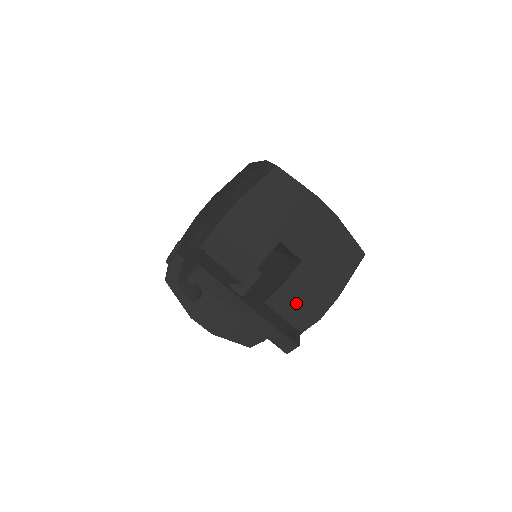
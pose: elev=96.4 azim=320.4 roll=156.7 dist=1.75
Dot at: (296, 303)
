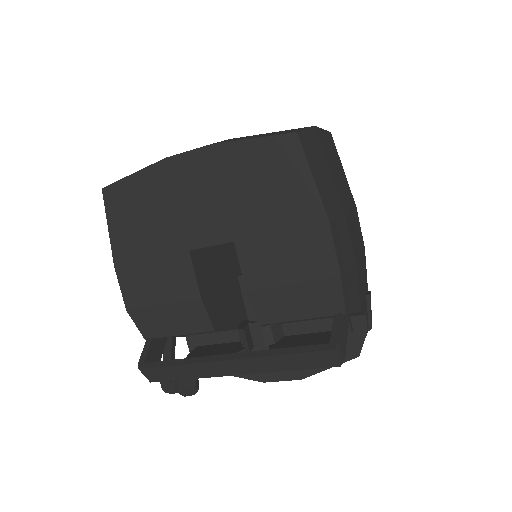
Dot at: (287, 291)
